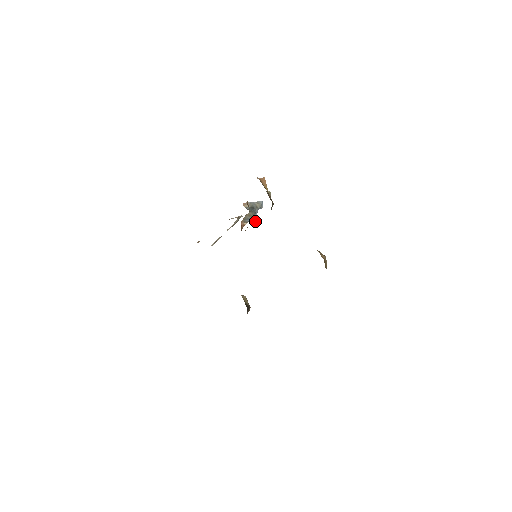
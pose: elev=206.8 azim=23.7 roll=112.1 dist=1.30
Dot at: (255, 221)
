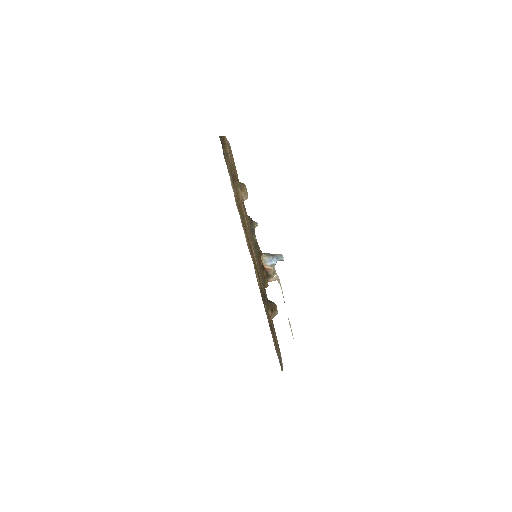
Dot at: occluded
